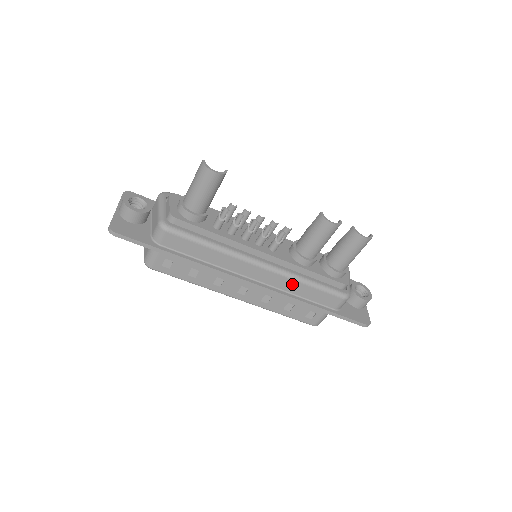
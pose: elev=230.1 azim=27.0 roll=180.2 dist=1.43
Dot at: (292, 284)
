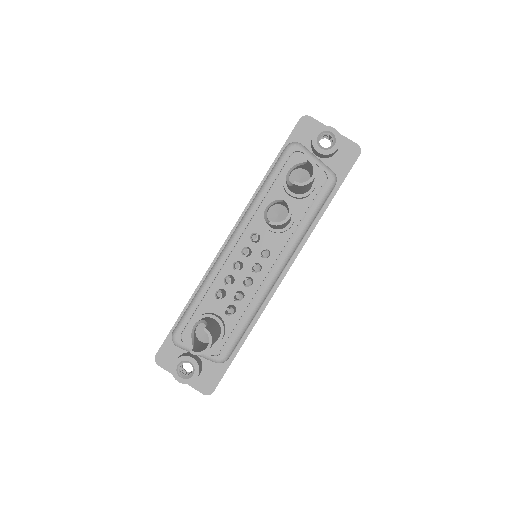
Dot at: (302, 238)
